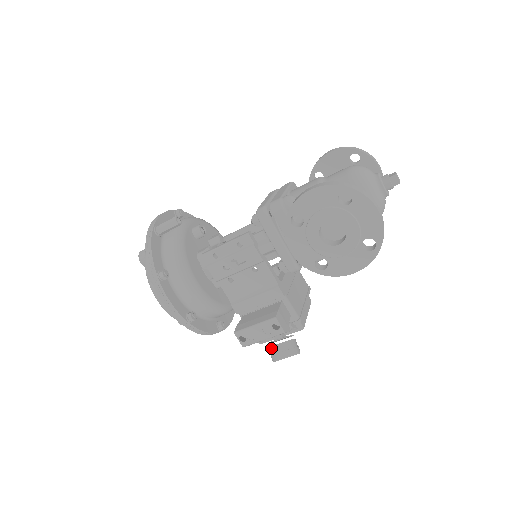
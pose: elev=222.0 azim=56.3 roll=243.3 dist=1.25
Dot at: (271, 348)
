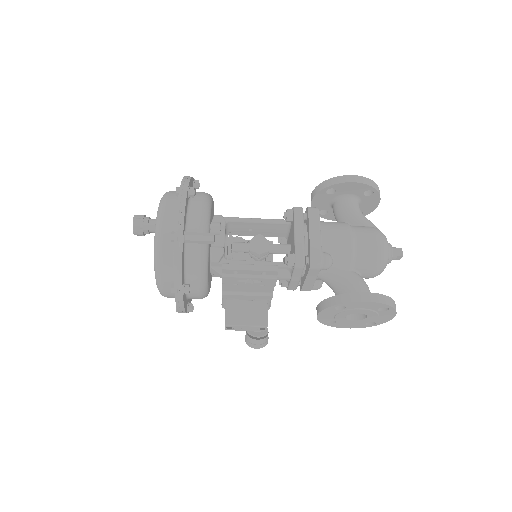
Dot at: (251, 339)
